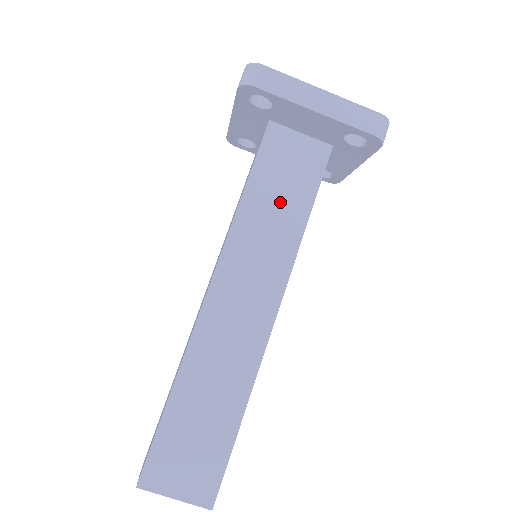
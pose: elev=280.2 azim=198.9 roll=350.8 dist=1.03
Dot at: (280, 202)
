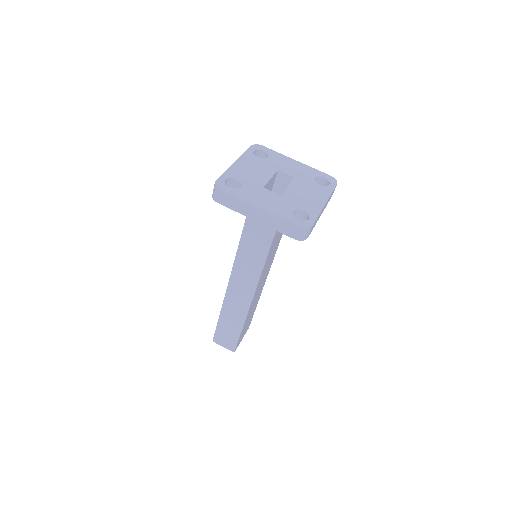
Dot at: (278, 238)
